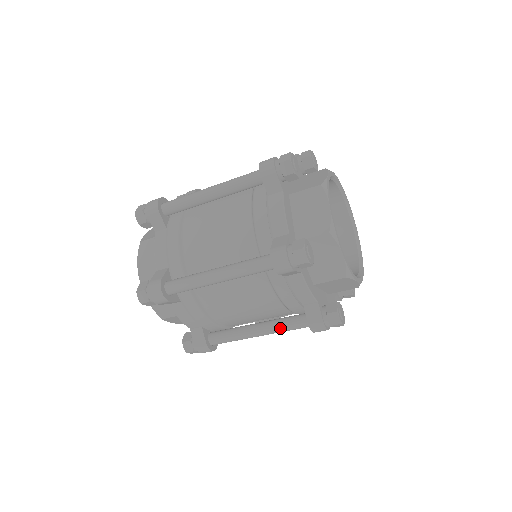
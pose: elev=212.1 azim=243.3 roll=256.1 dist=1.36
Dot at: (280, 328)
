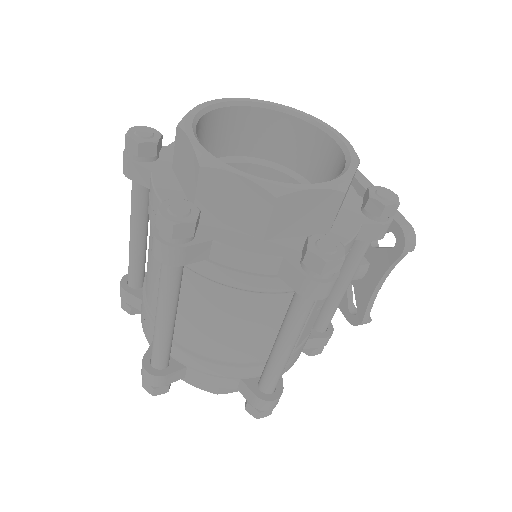
Dot at: (291, 323)
